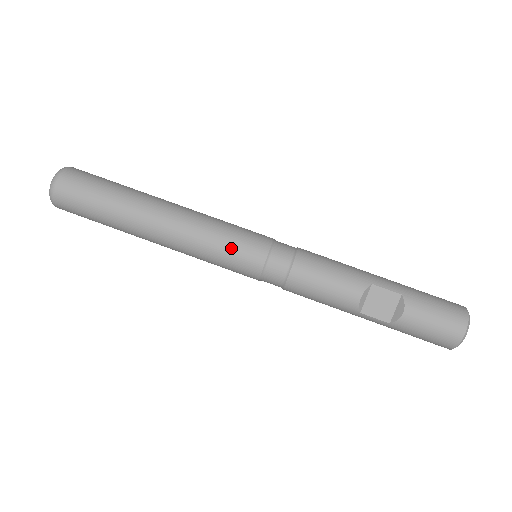
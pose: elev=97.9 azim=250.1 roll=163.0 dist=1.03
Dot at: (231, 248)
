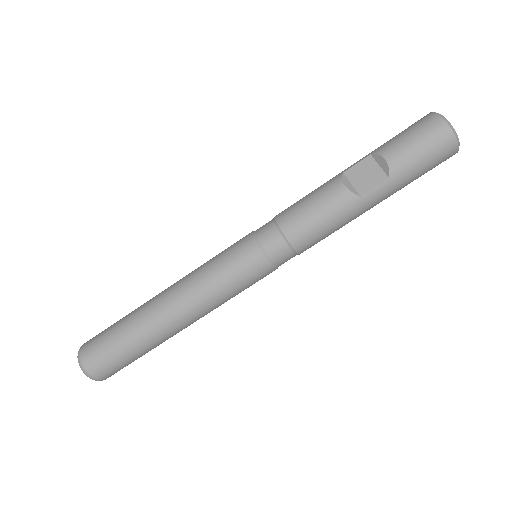
Dot at: (226, 261)
